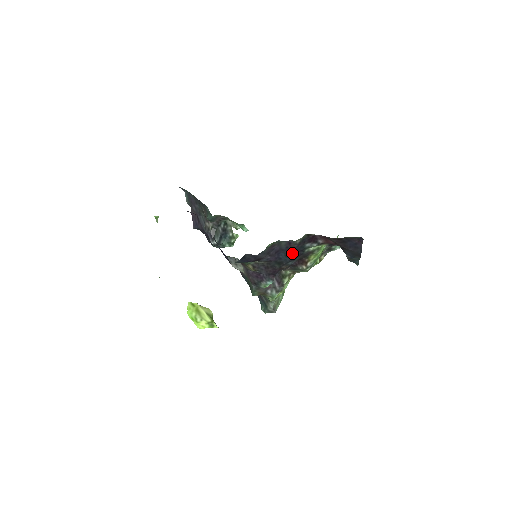
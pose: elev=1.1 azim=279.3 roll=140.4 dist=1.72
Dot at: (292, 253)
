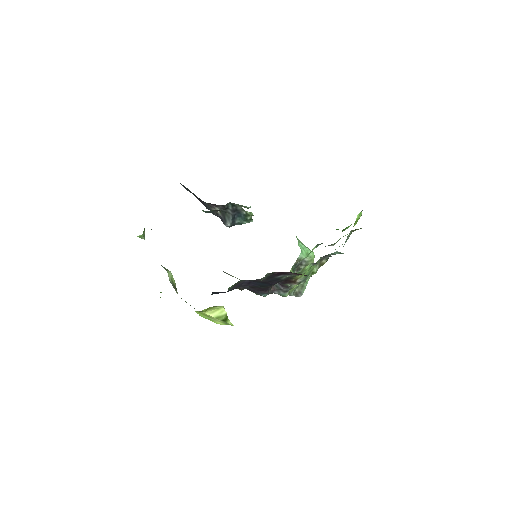
Dot at: (267, 283)
